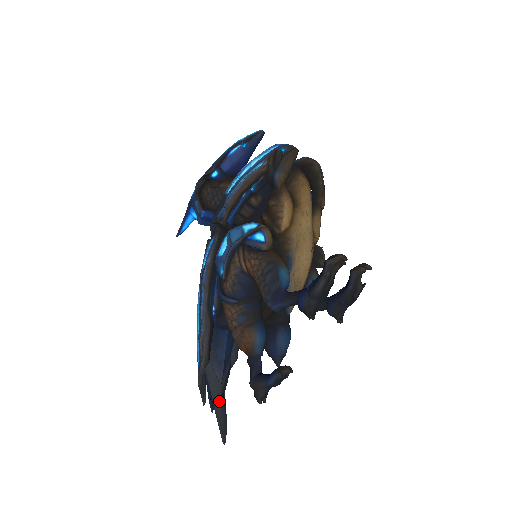
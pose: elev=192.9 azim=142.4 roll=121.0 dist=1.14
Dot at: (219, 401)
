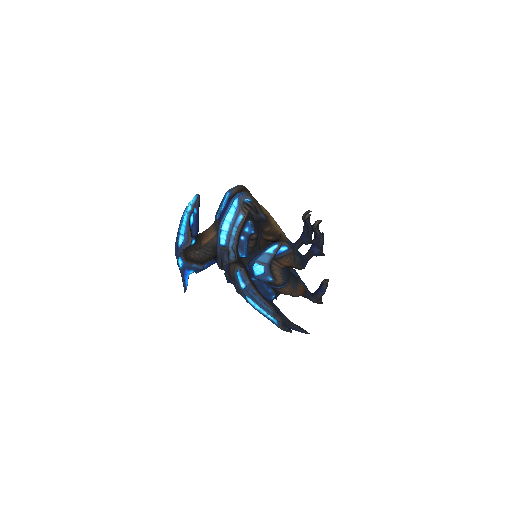
Dot at: (294, 325)
